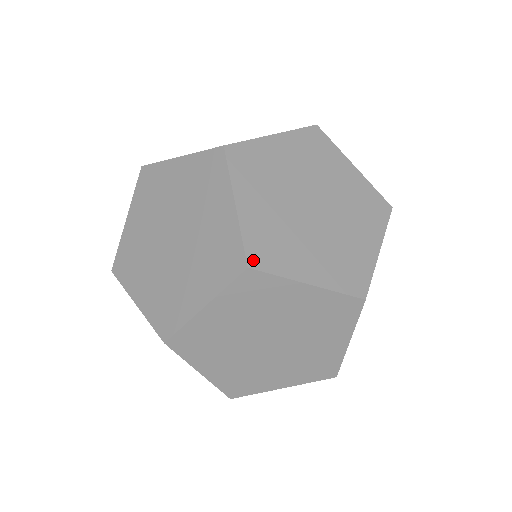
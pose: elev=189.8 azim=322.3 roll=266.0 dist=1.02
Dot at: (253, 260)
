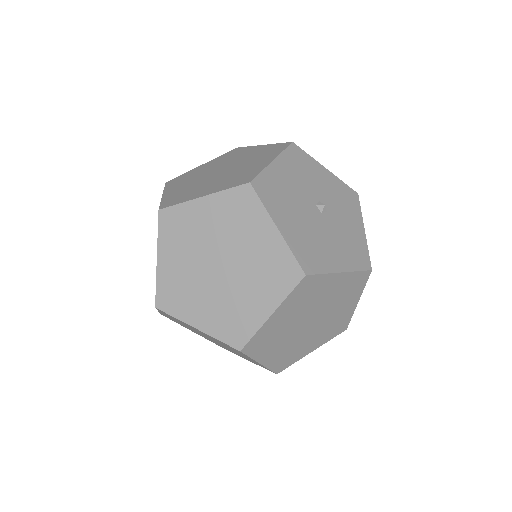
Dot at: (164, 206)
